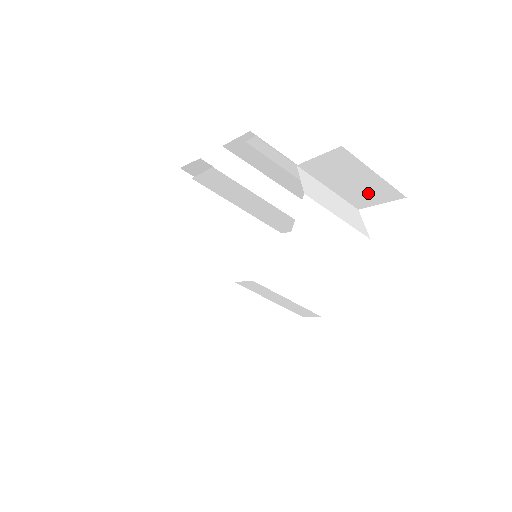
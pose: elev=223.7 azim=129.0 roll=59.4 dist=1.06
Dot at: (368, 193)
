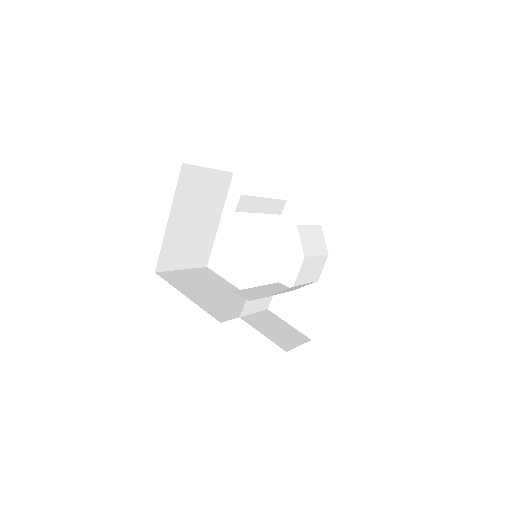
Dot at: occluded
